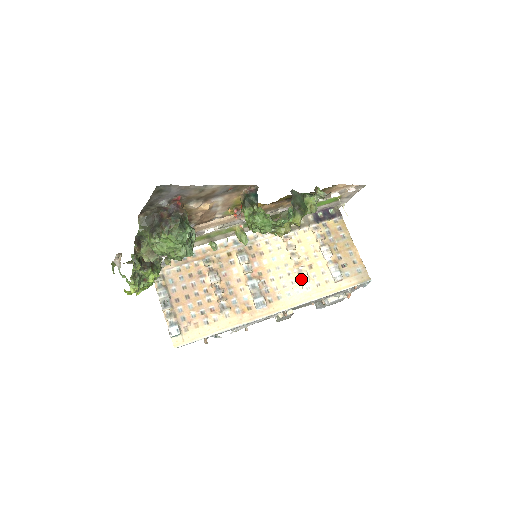
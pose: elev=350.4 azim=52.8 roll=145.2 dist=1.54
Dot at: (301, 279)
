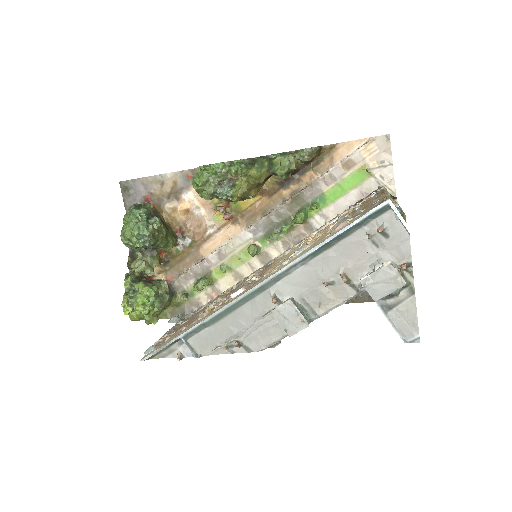
Dot at: occluded
